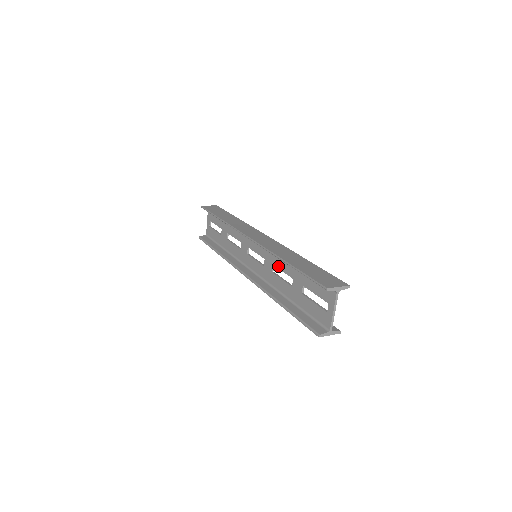
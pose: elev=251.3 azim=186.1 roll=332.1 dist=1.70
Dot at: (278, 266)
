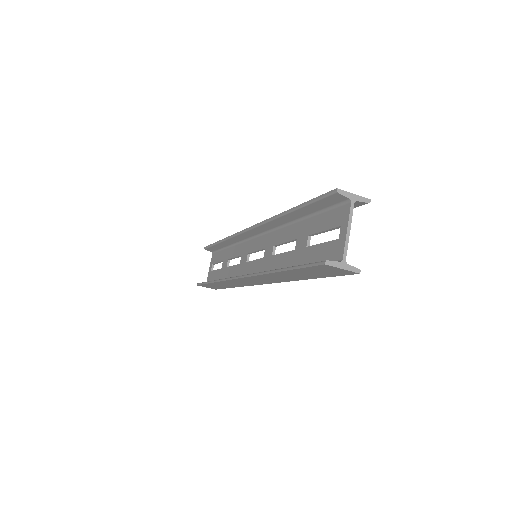
Dot at: (280, 241)
